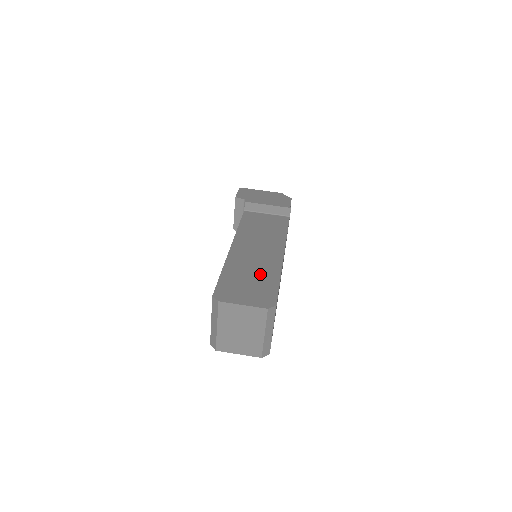
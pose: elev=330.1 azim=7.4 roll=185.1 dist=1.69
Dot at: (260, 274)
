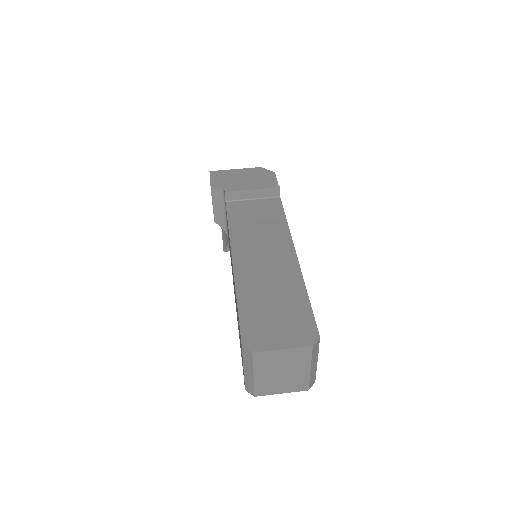
Dot at: (283, 295)
